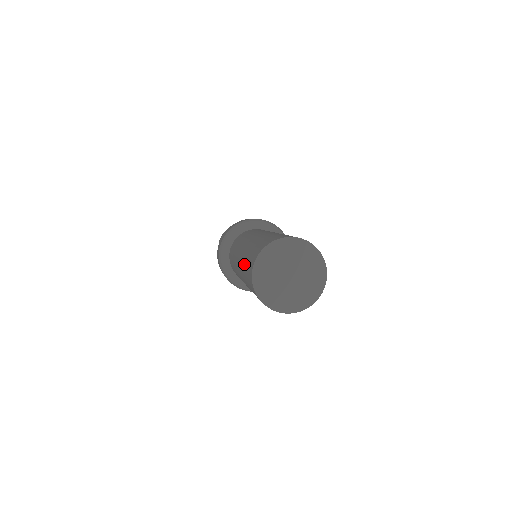
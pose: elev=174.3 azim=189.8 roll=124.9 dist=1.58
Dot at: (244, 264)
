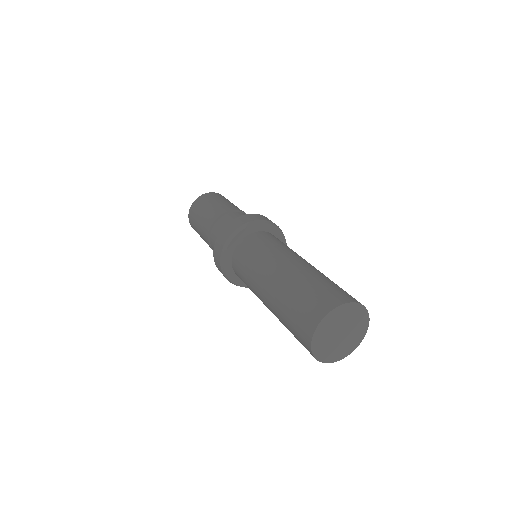
Dot at: (299, 290)
